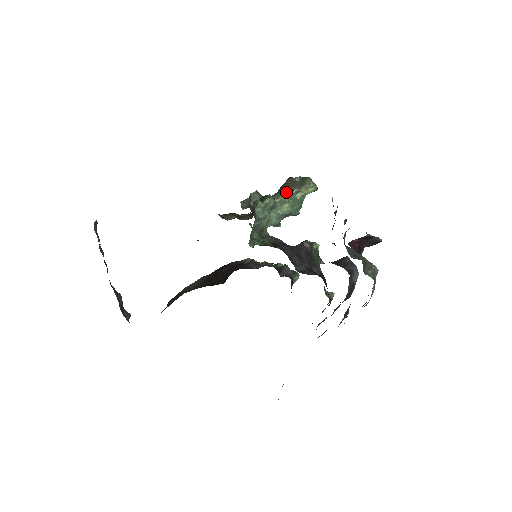
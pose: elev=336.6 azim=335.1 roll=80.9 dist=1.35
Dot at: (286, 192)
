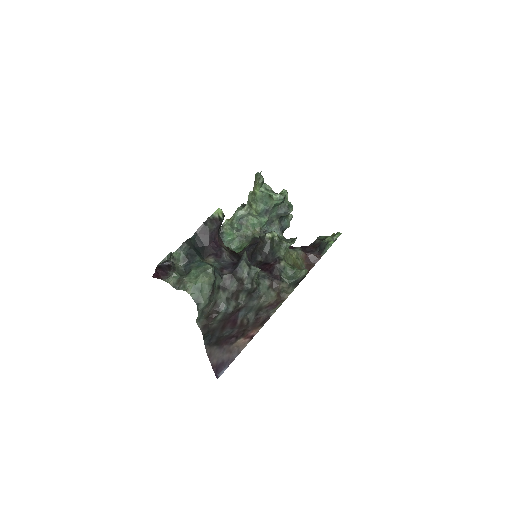
Dot at: occluded
